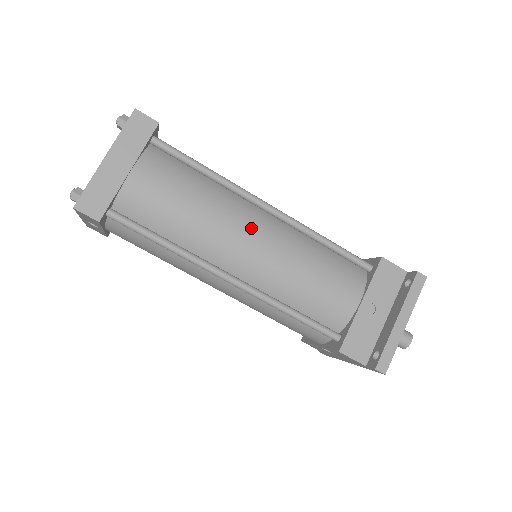
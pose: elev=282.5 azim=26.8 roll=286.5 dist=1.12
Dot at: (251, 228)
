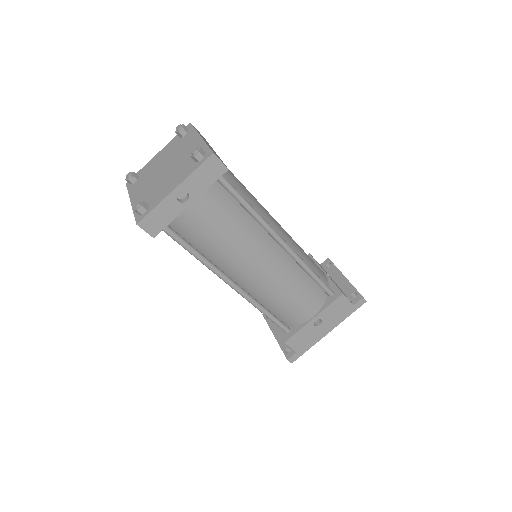
Dot at: occluded
